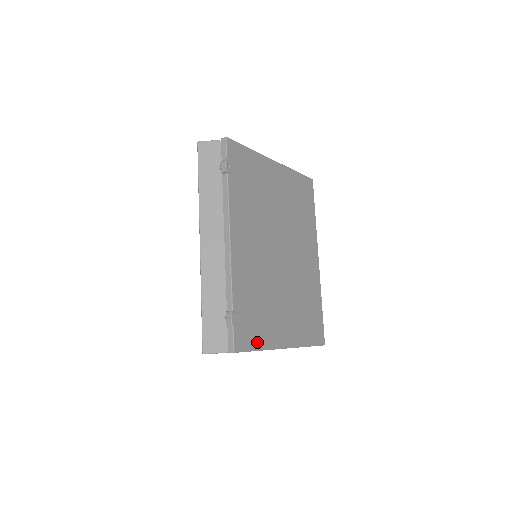
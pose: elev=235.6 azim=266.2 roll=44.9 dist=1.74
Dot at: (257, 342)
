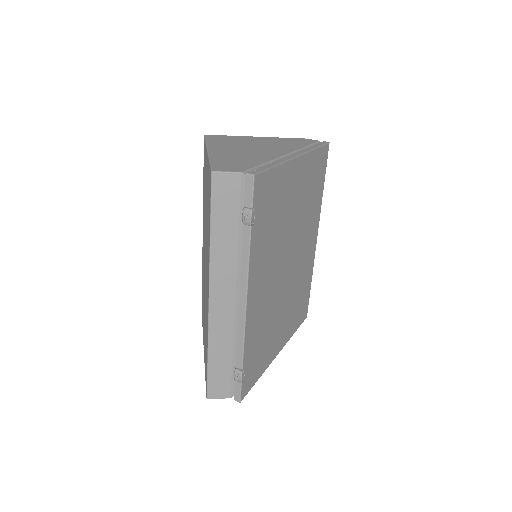
Dot at: (258, 374)
